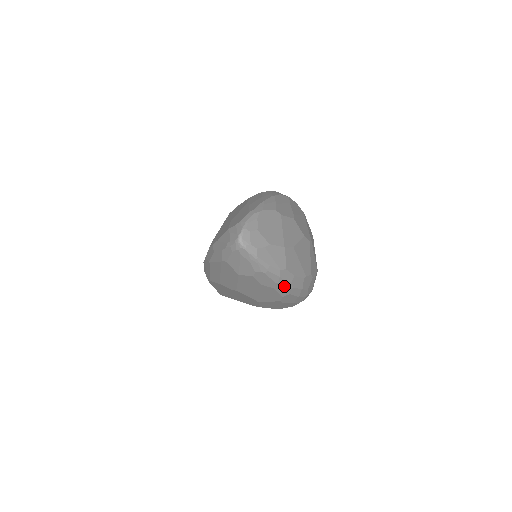
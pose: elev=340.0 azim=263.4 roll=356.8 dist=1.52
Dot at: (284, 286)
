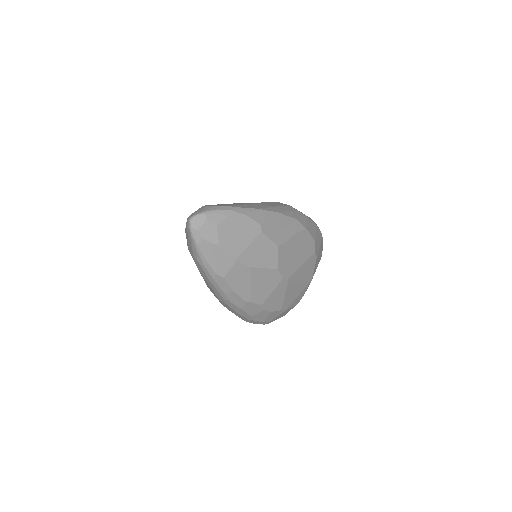
Dot at: (219, 291)
